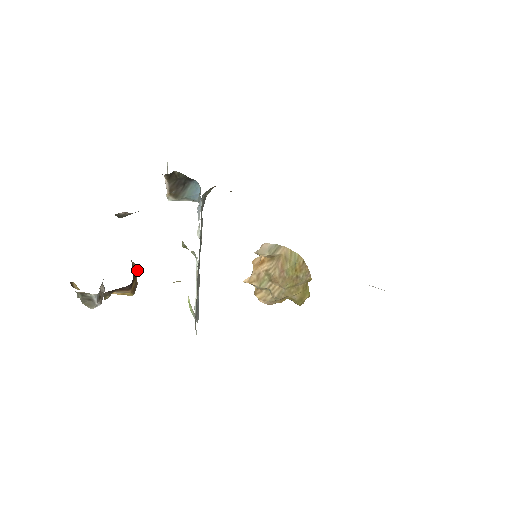
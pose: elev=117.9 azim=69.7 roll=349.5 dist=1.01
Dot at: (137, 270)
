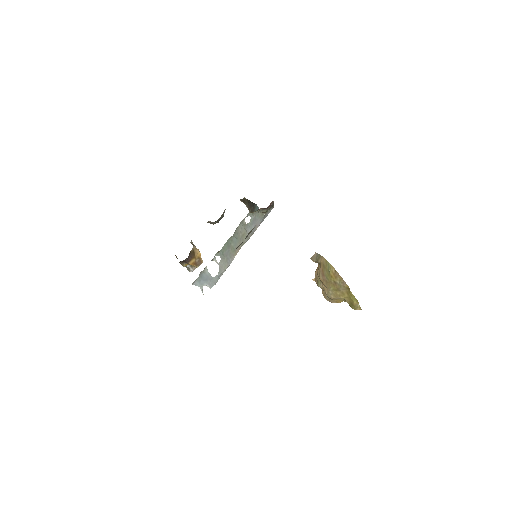
Dot at: (199, 254)
